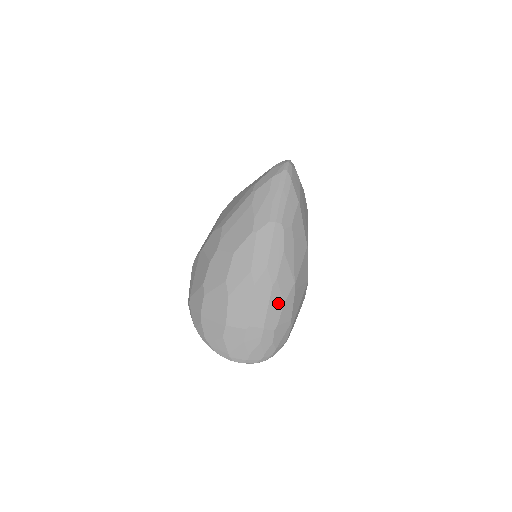
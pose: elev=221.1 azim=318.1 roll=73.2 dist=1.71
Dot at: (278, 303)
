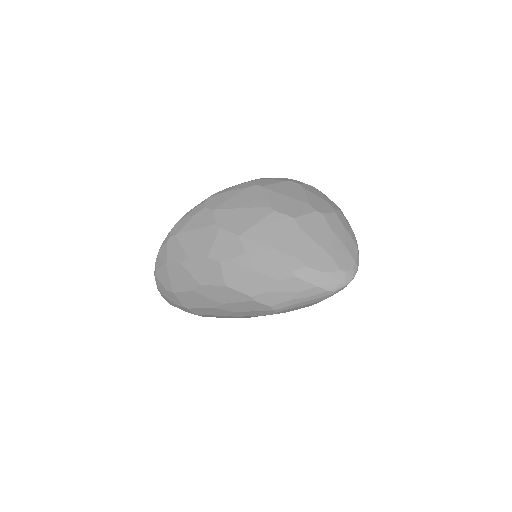
Dot at: (221, 317)
